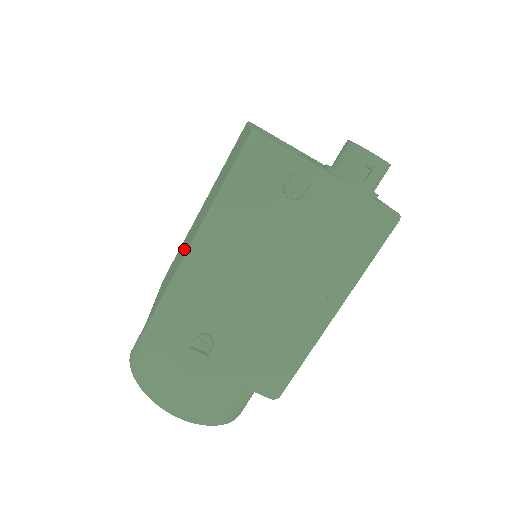
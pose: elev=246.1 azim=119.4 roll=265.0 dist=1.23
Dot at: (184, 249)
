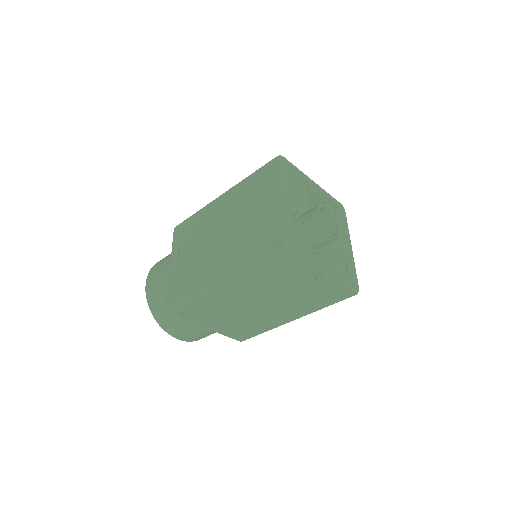
Dot at: occluded
